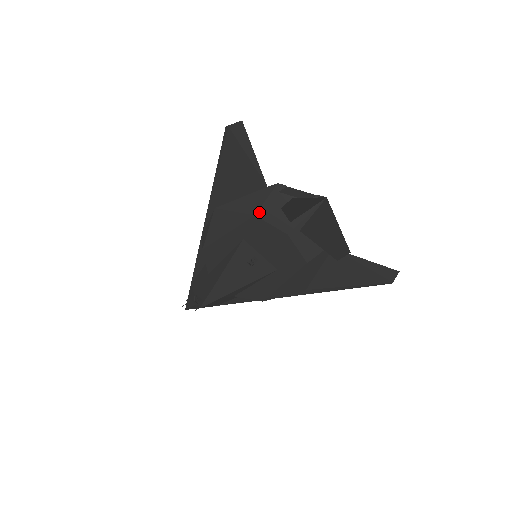
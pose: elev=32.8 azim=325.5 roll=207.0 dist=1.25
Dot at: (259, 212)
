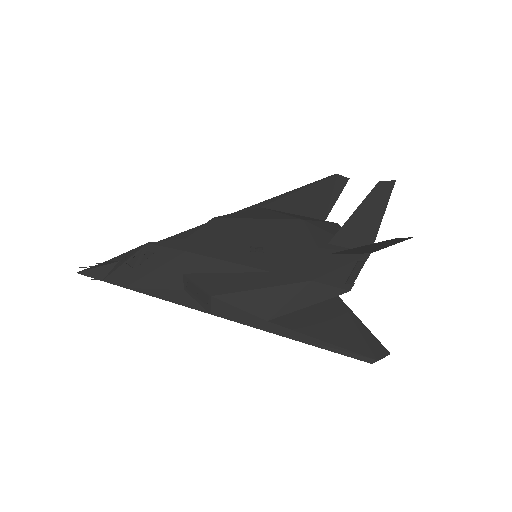
Dot at: (309, 221)
